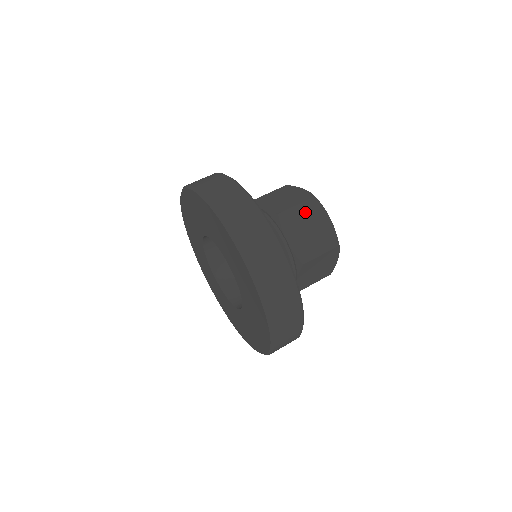
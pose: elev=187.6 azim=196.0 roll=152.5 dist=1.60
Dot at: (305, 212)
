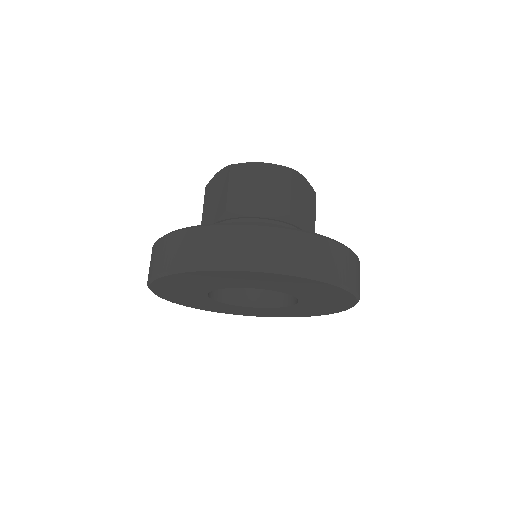
Dot at: (240, 183)
